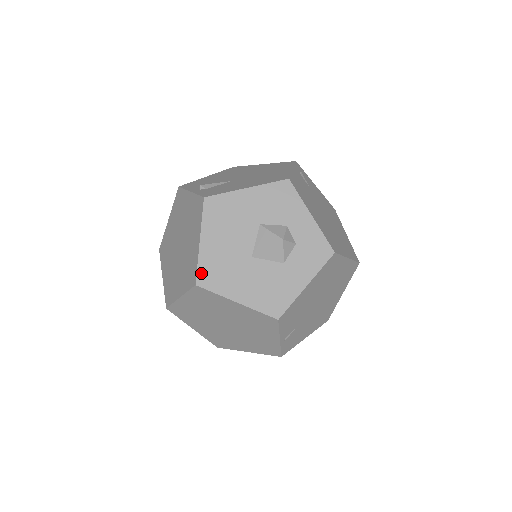
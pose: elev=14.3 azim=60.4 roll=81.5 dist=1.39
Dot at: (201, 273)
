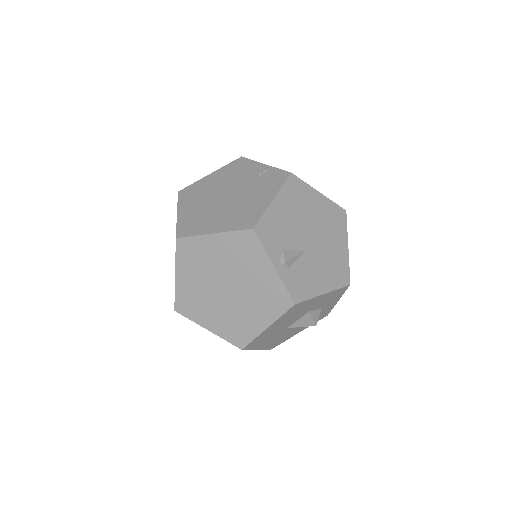
Dot at: (251, 344)
